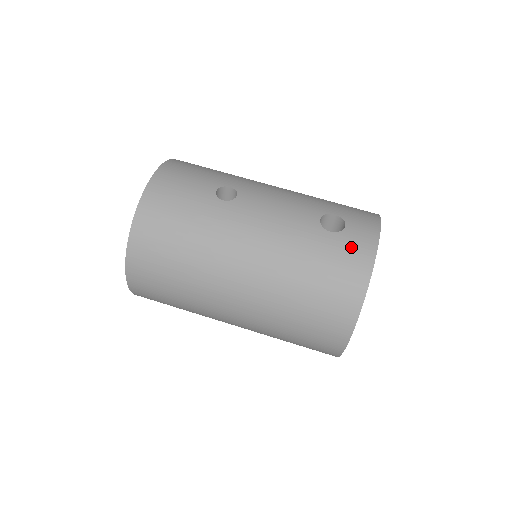
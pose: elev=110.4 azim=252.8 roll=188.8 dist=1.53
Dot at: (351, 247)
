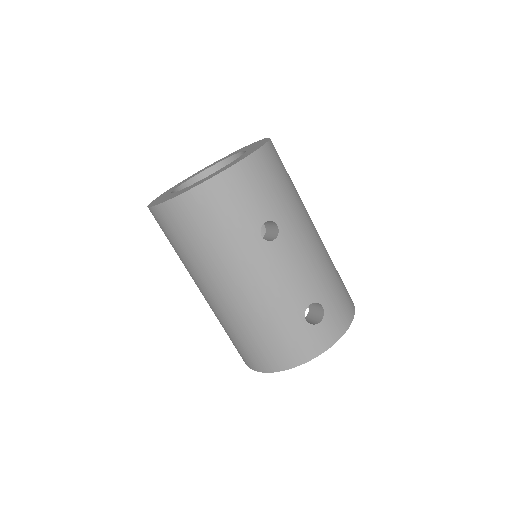
Dot at: (307, 341)
